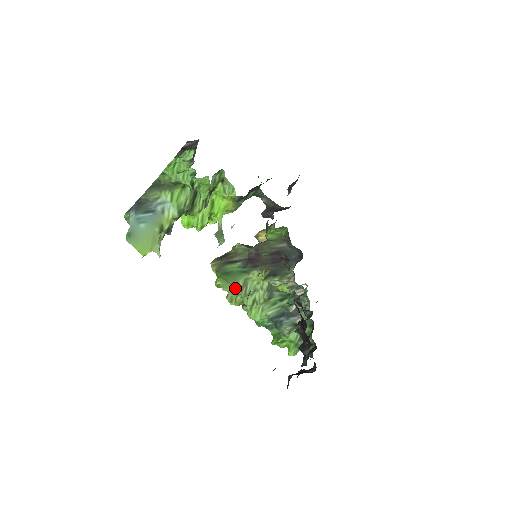
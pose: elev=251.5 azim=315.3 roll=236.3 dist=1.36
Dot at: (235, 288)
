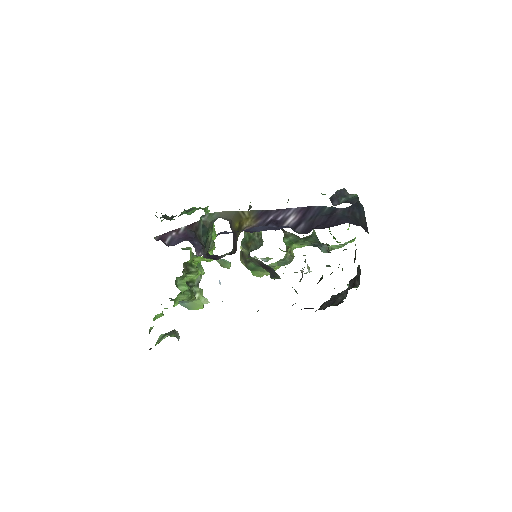
Dot at: (266, 272)
